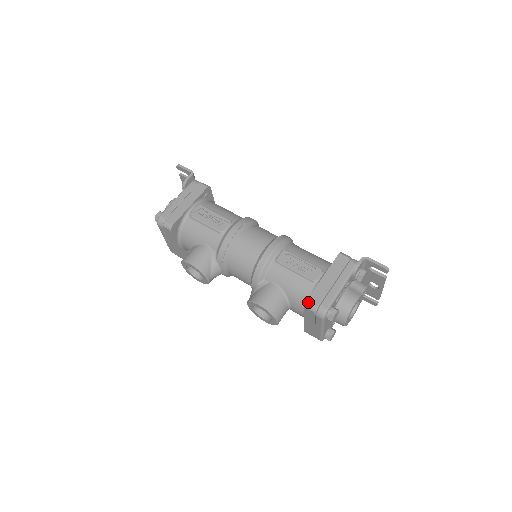
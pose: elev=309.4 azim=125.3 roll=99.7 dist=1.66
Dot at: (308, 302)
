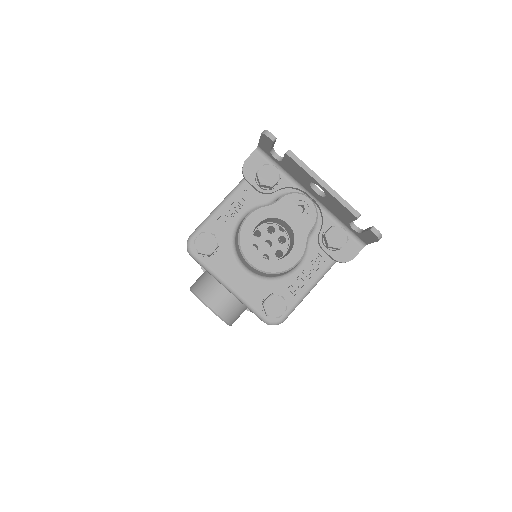
Dot at: occluded
